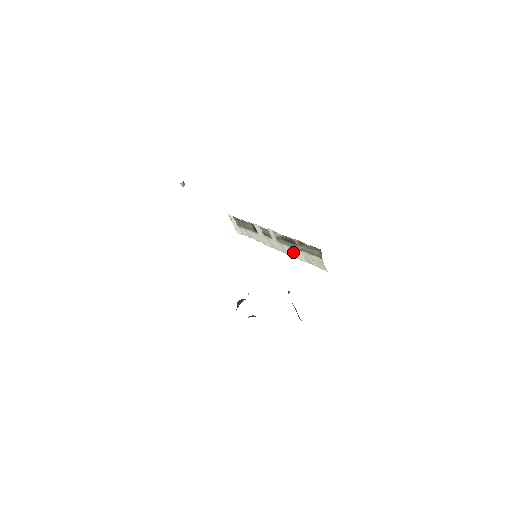
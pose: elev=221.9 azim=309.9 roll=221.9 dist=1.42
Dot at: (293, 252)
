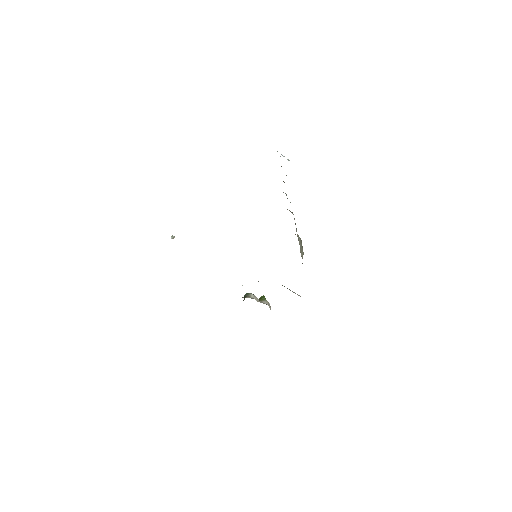
Dot at: occluded
